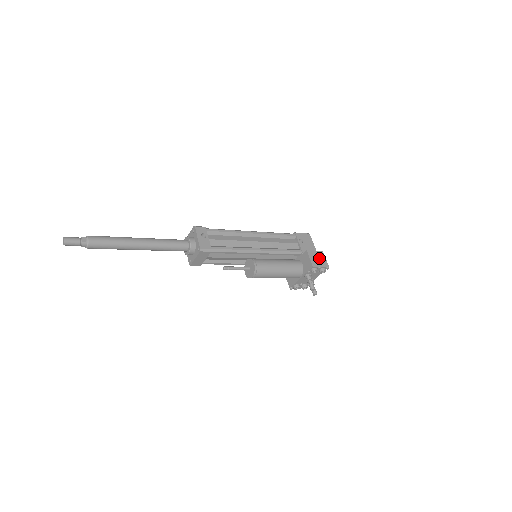
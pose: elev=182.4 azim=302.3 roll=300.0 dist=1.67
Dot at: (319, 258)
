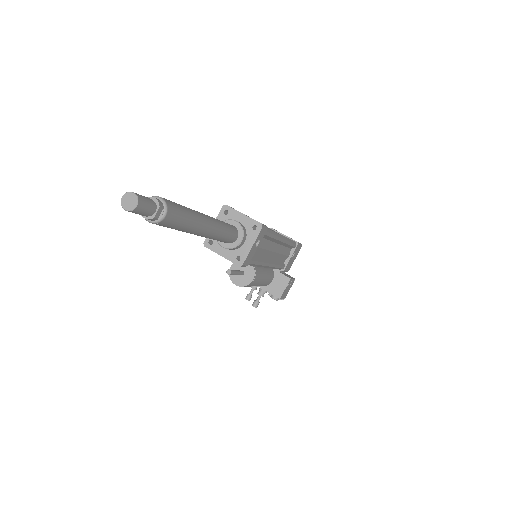
Dot at: (289, 288)
